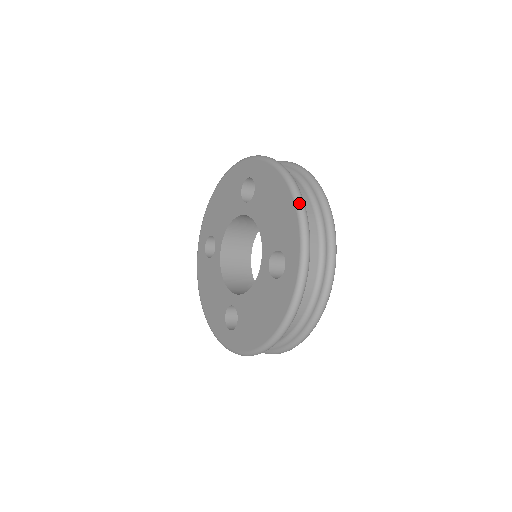
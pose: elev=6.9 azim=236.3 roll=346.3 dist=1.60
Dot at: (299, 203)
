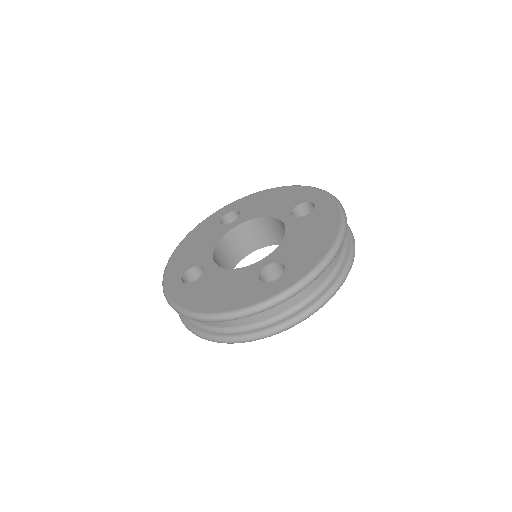
Dot at: (295, 185)
